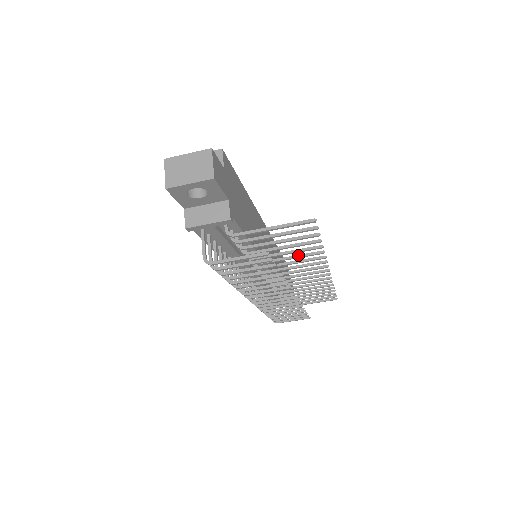
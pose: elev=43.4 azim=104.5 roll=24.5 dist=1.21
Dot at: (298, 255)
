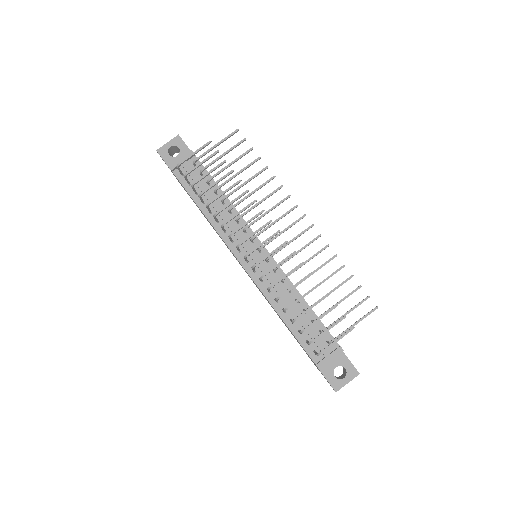
Dot at: (258, 187)
